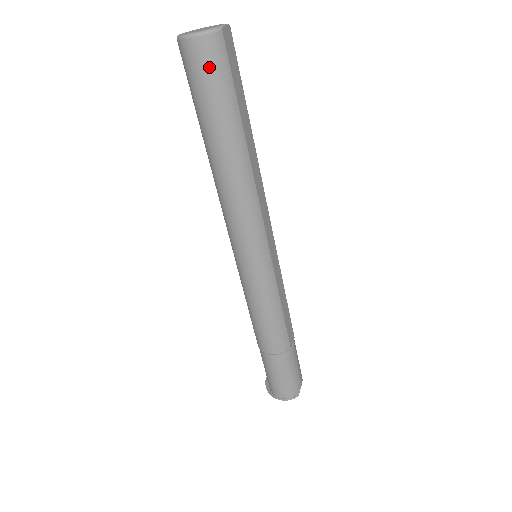
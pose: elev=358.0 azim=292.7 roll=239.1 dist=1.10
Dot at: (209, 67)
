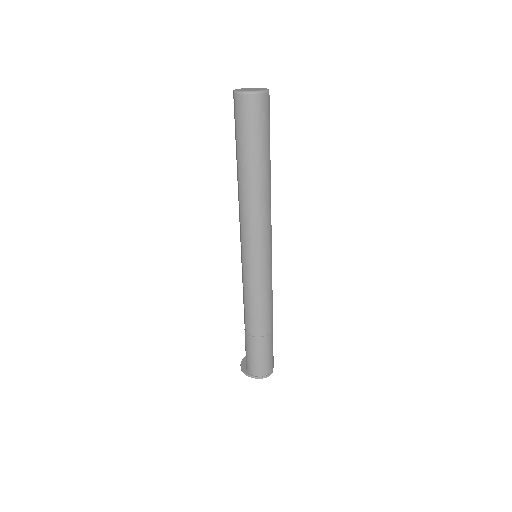
Dot at: (261, 114)
